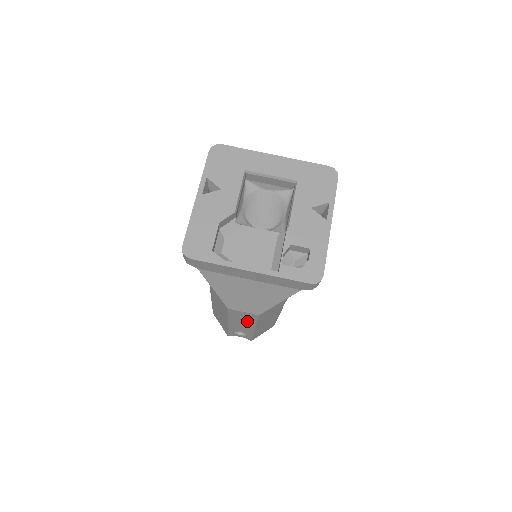
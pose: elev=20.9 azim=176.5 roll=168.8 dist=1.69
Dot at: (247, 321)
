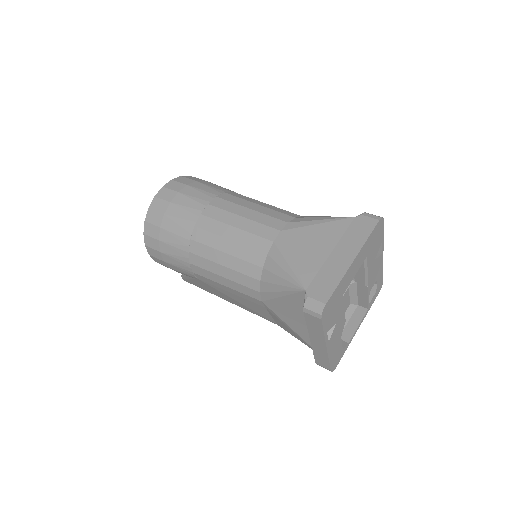
Dot at: occluded
